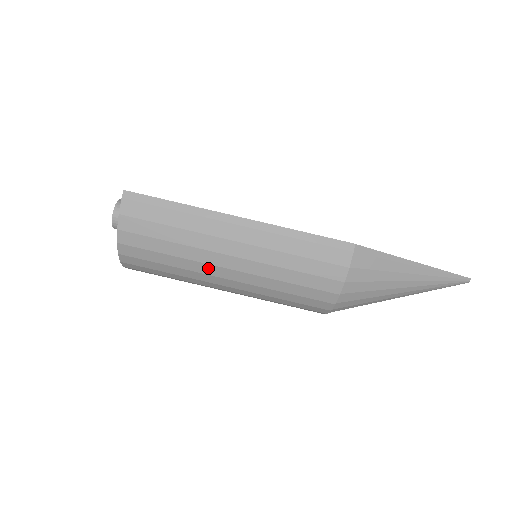
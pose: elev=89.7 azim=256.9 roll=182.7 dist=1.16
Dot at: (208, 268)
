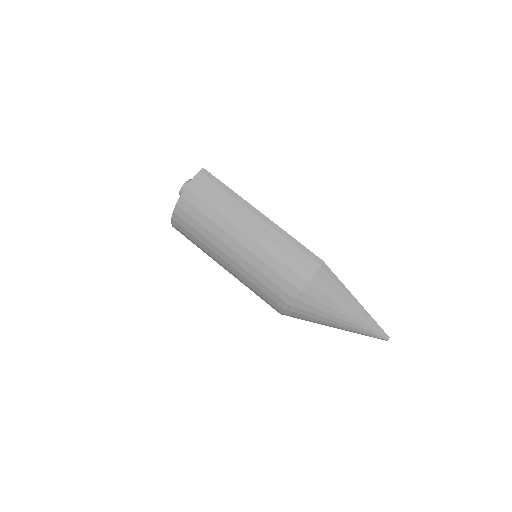
Dot at: (226, 237)
